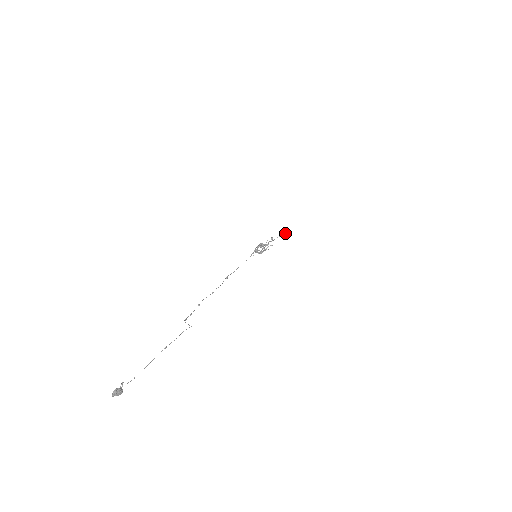
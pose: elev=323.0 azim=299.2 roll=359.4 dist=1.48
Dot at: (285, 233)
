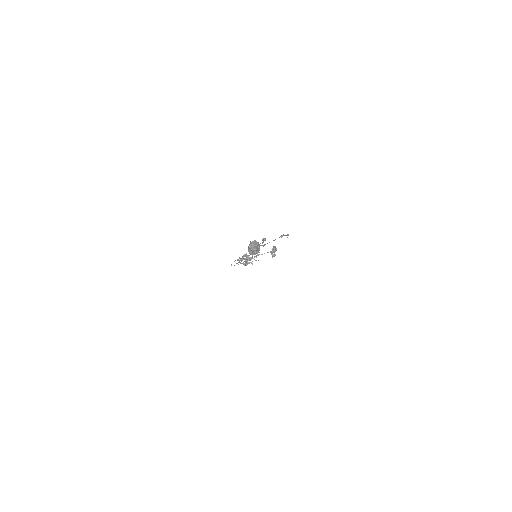
Dot at: occluded
